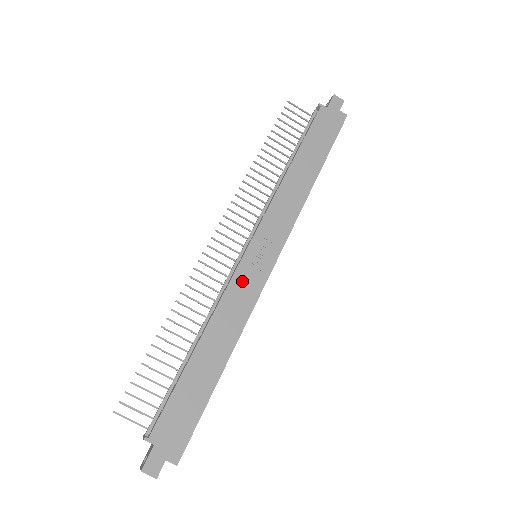
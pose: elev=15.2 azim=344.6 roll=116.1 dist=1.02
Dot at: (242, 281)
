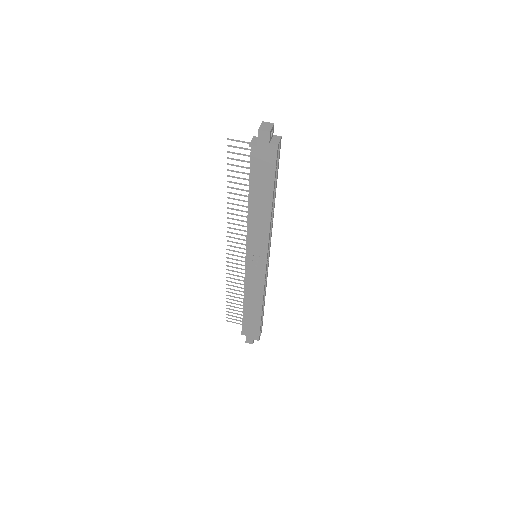
Dot at: (251, 276)
